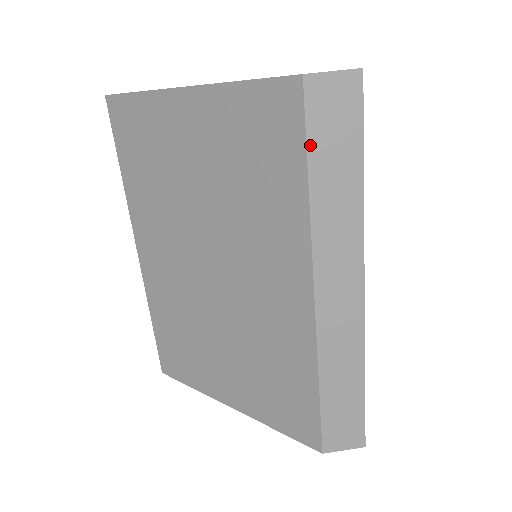
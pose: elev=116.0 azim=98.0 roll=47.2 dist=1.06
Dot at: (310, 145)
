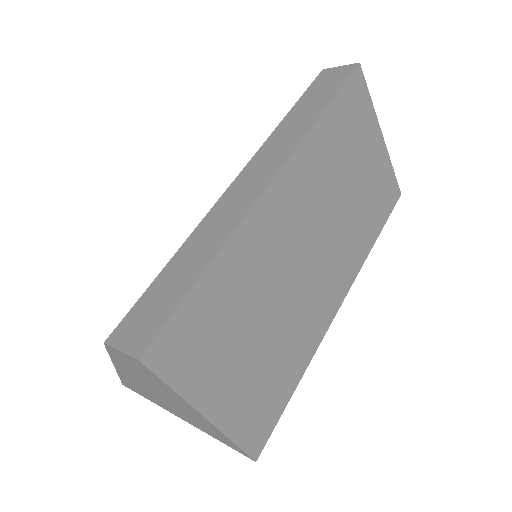
Dot at: (303, 96)
